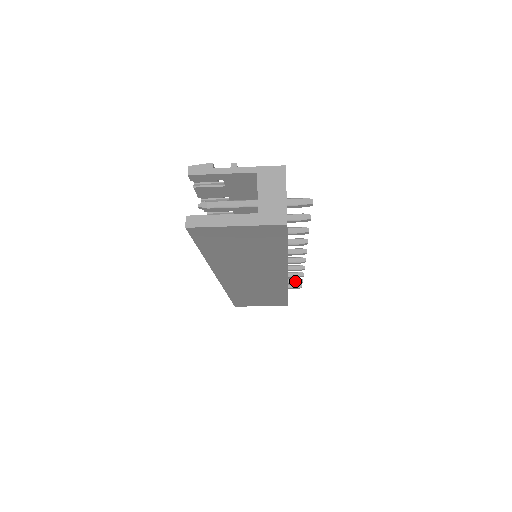
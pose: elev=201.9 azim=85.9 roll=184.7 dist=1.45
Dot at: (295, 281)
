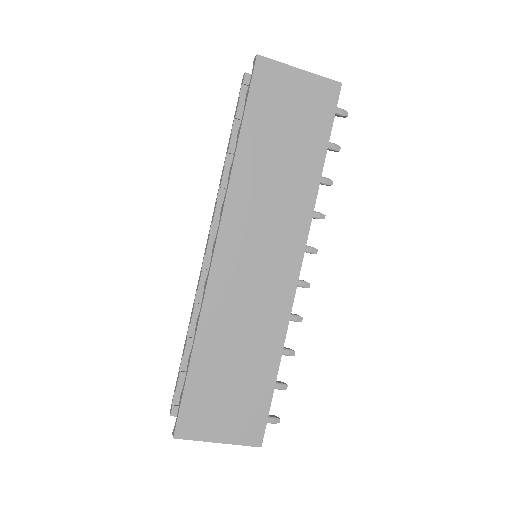
Dot at: (277, 382)
